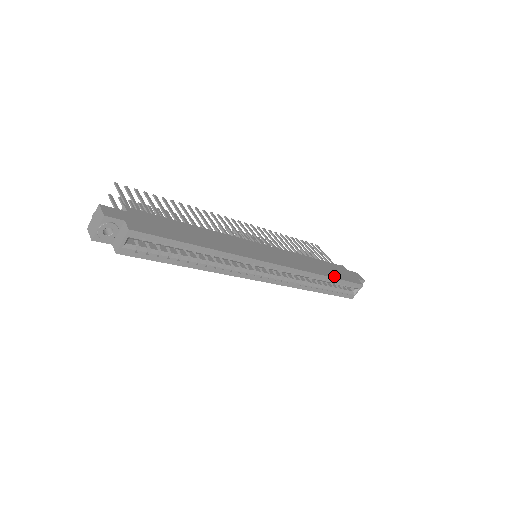
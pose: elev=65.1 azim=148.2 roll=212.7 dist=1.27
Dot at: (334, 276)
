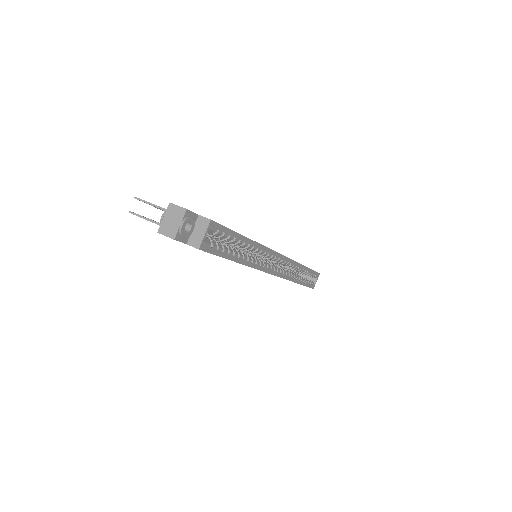
Dot at: occluded
